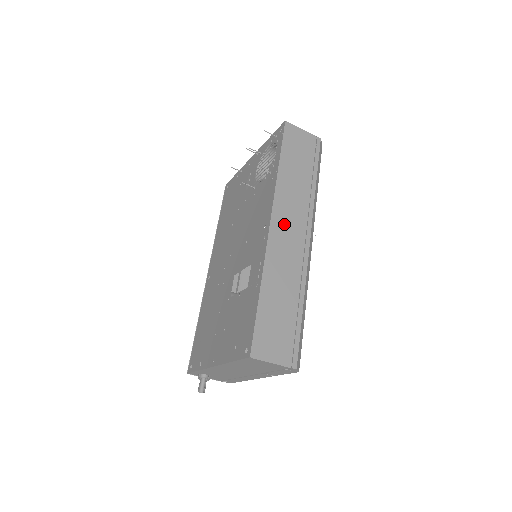
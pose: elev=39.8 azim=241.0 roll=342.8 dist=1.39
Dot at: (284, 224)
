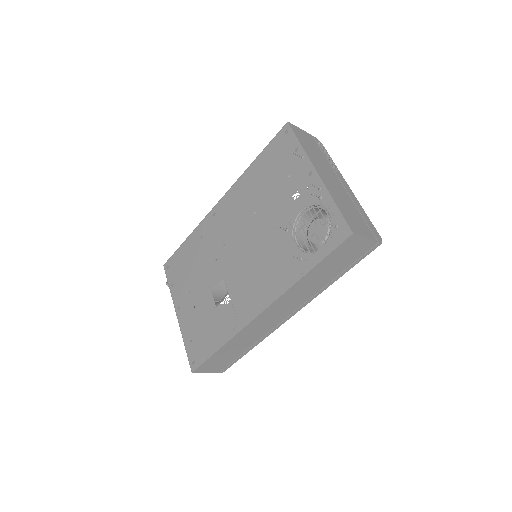
Dot at: (275, 311)
